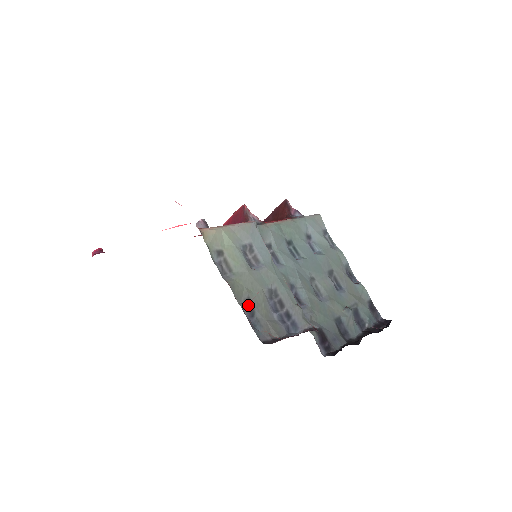
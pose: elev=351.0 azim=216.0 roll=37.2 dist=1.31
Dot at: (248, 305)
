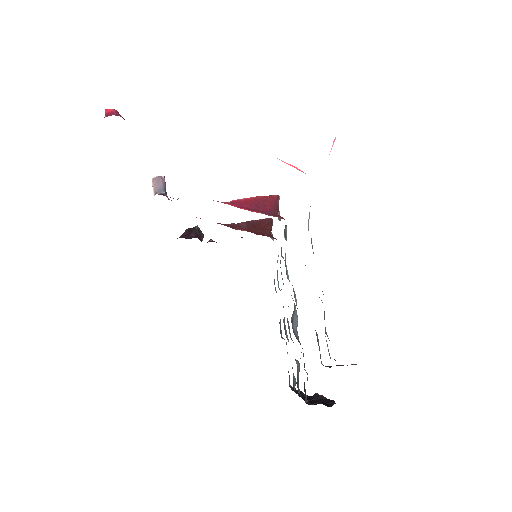
Dot at: occluded
